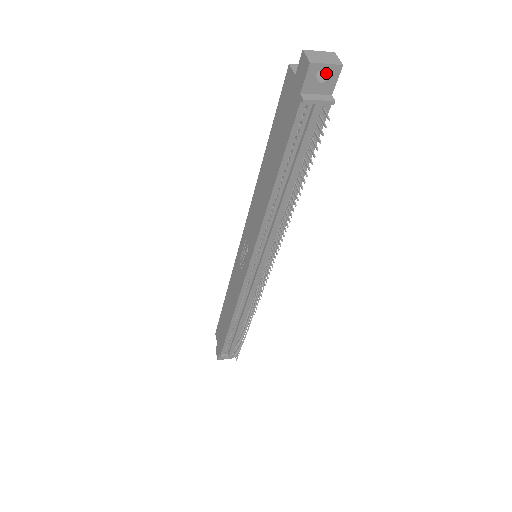
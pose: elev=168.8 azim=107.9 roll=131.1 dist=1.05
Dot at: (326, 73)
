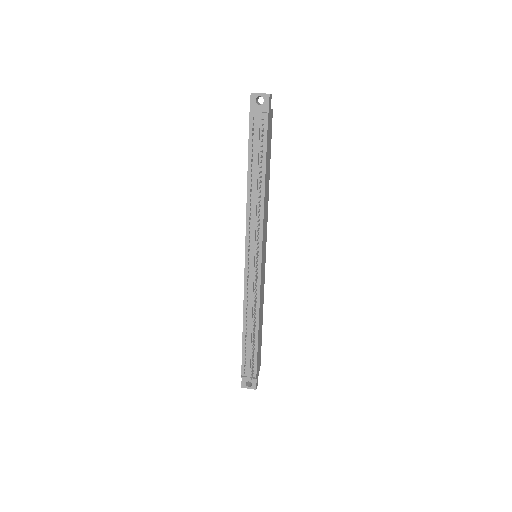
Dot at: (264, 101)
